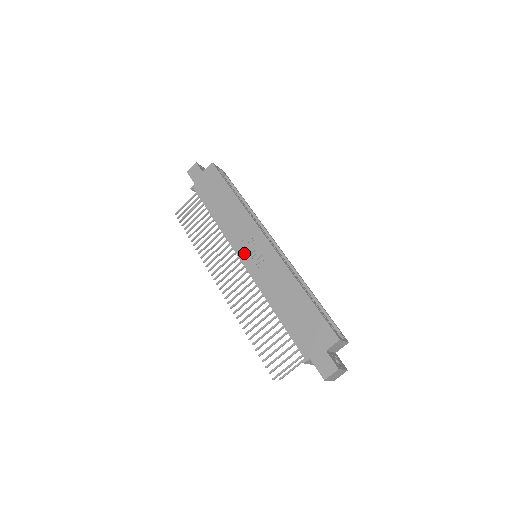
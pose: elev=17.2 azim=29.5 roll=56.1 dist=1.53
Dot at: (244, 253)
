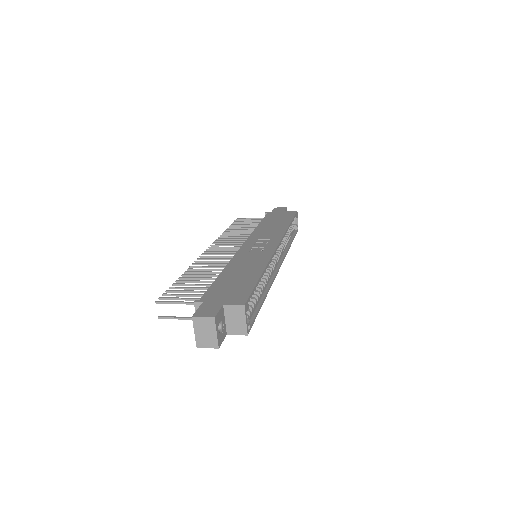
Dot at: (251, 243)
